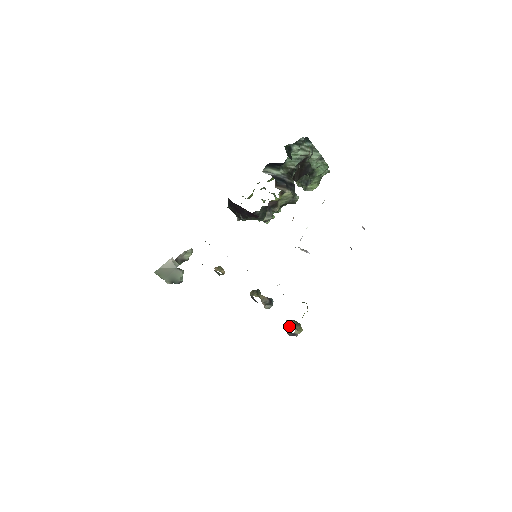
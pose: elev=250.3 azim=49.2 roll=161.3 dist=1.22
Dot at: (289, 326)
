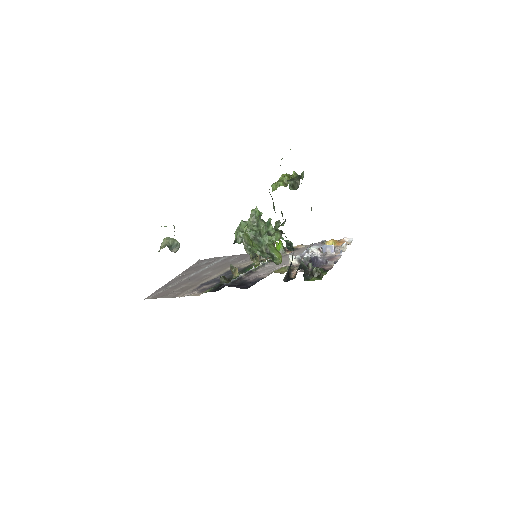
Dot at: occluded
